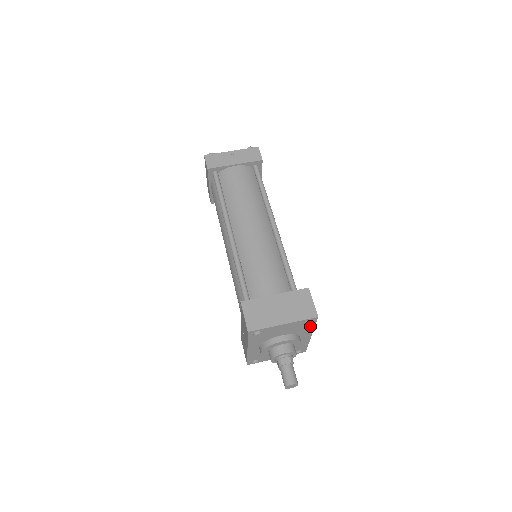
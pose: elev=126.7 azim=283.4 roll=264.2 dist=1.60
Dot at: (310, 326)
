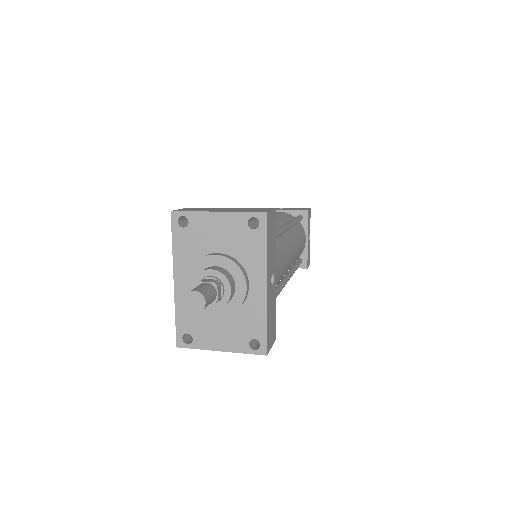
Dot at: (259, 243)
